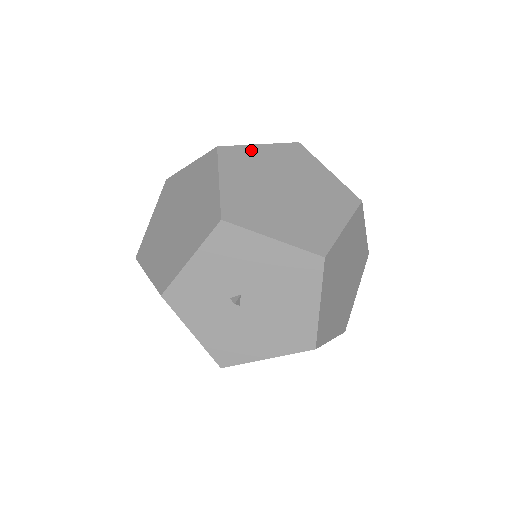
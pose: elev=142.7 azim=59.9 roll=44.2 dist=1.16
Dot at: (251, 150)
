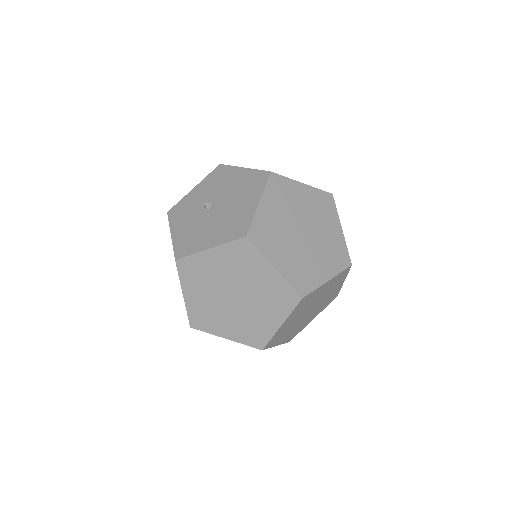
Dot at: occluded
